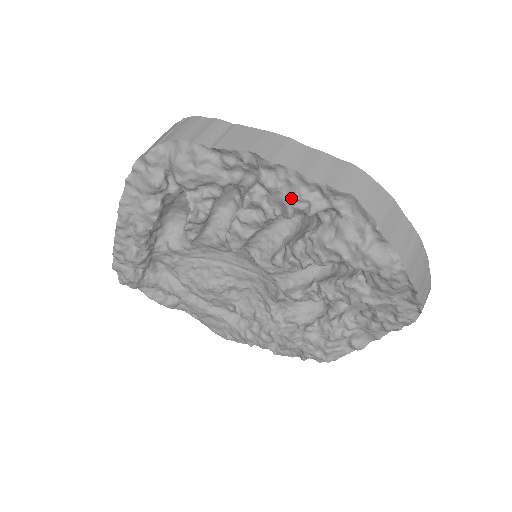
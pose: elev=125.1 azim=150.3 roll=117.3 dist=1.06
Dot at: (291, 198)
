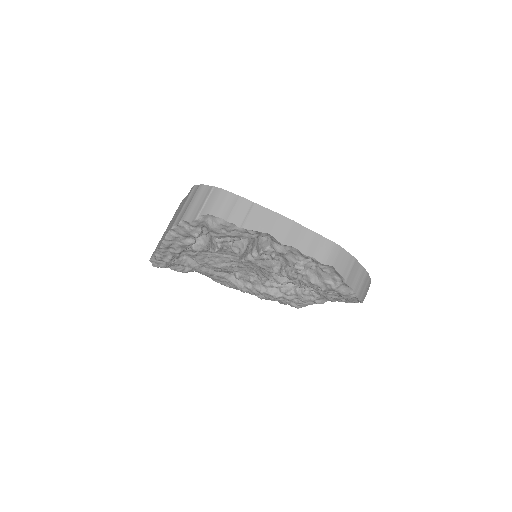
Dot at: (293, 259)
